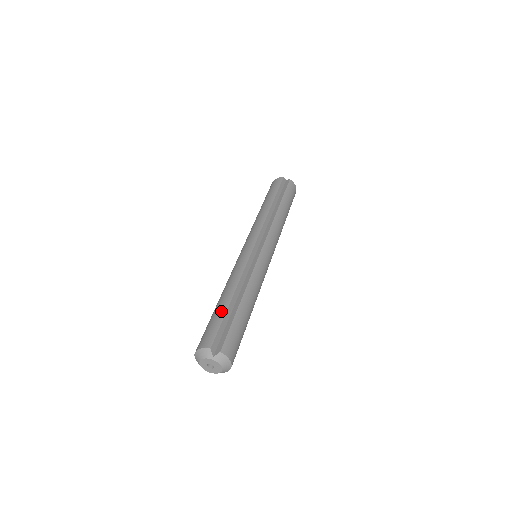
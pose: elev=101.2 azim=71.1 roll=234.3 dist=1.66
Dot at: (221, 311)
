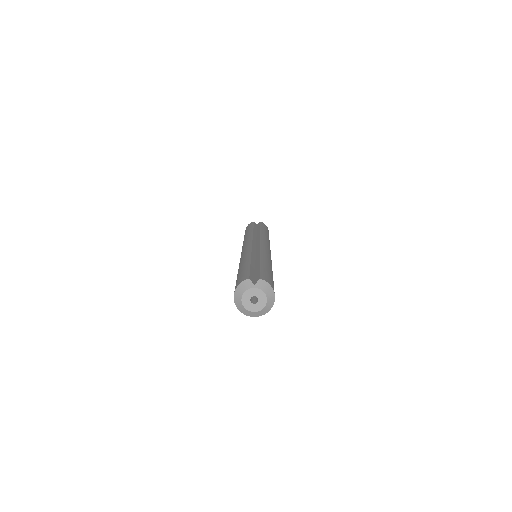
Dot at: (245, 266)
